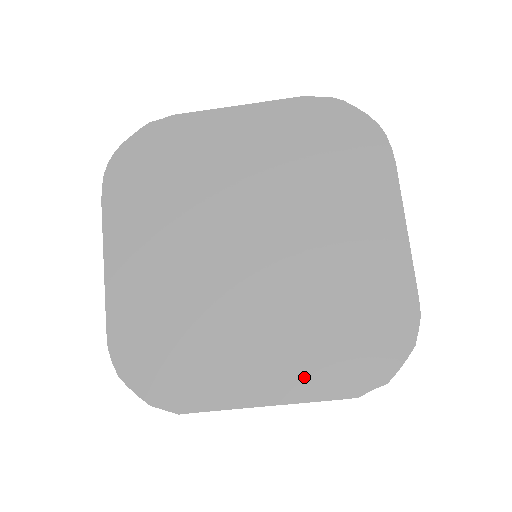
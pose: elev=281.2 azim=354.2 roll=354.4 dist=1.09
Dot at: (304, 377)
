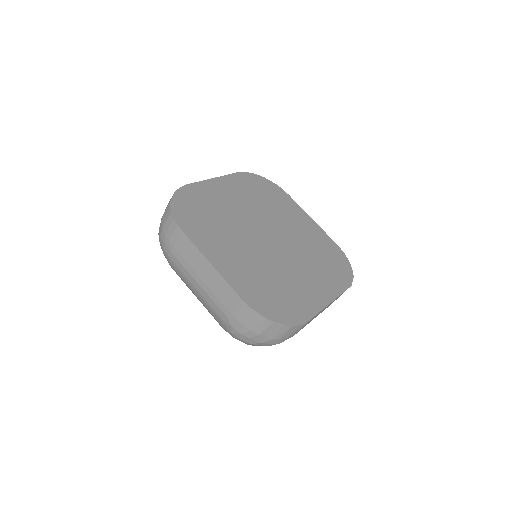
Dot at: (330, 286)
